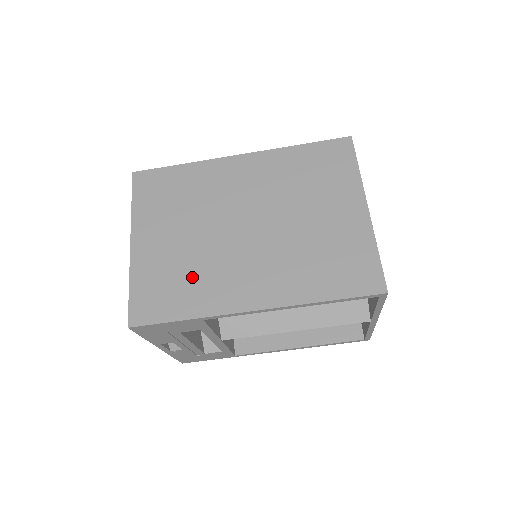
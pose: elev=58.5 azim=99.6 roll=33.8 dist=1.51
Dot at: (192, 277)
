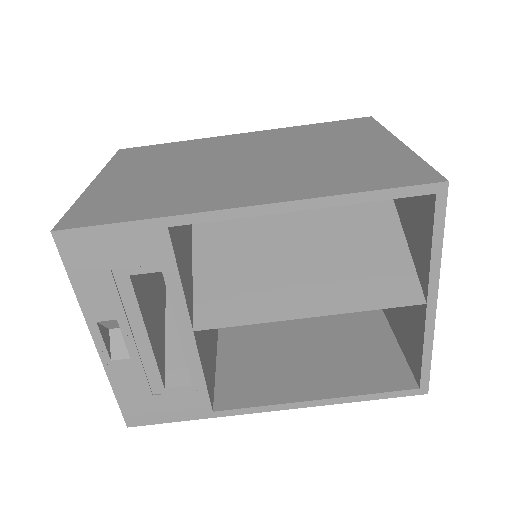
Dot at: (163, 192)
